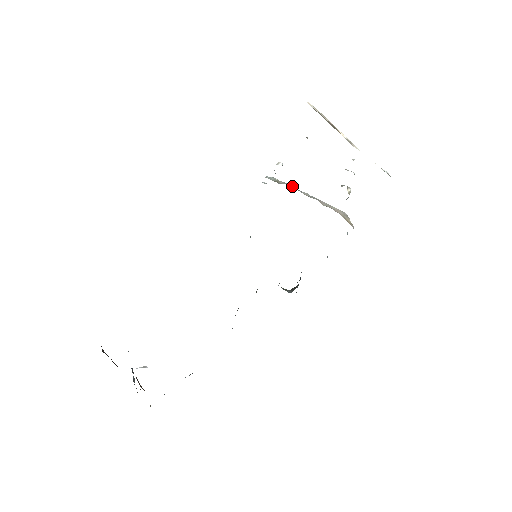
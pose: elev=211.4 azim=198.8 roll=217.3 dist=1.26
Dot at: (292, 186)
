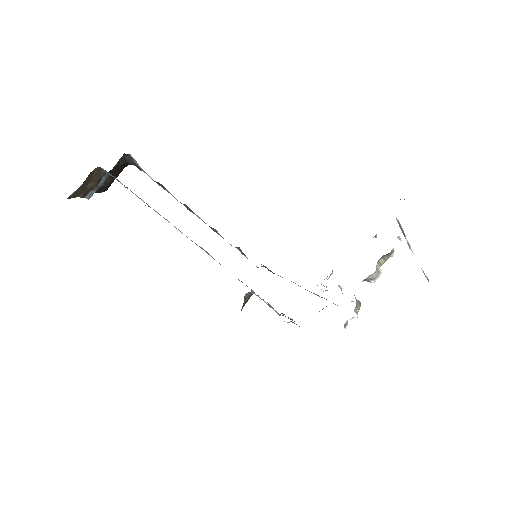
Dot at: occluded
